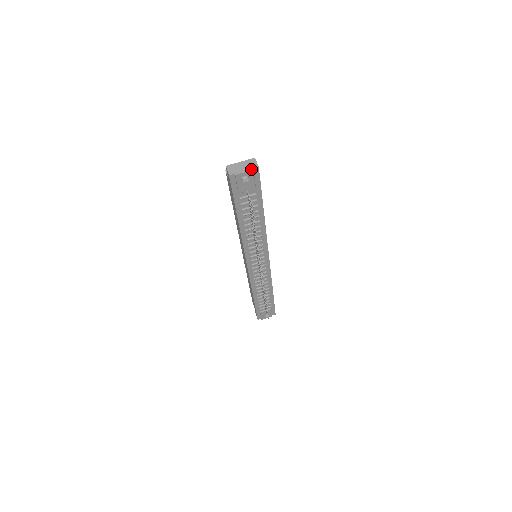
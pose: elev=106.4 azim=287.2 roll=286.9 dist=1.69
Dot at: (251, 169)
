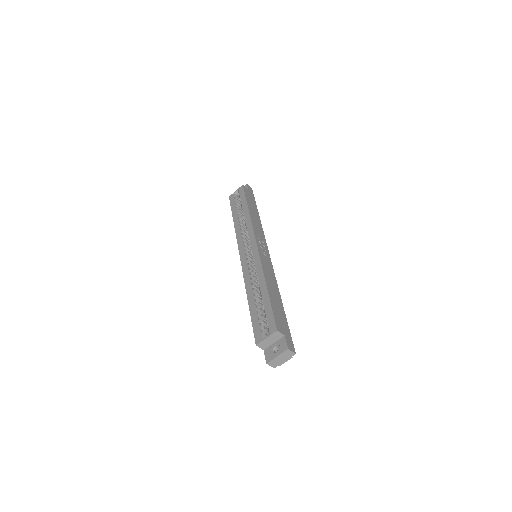
Dot at: (290, 358)
